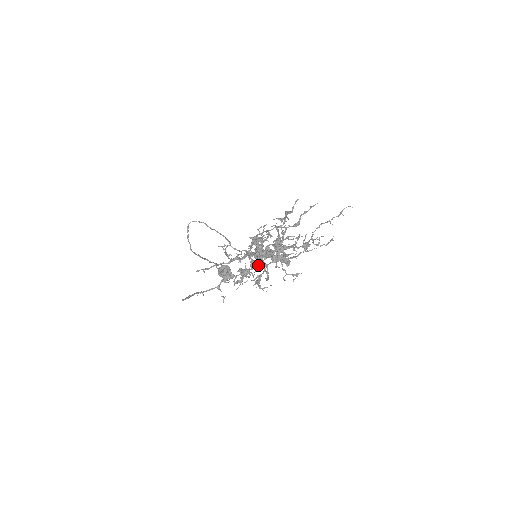
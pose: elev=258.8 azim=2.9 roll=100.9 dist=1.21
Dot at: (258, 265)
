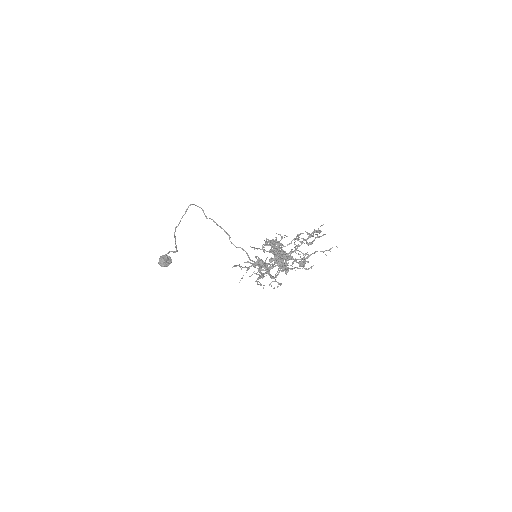
Dot at: occluded
